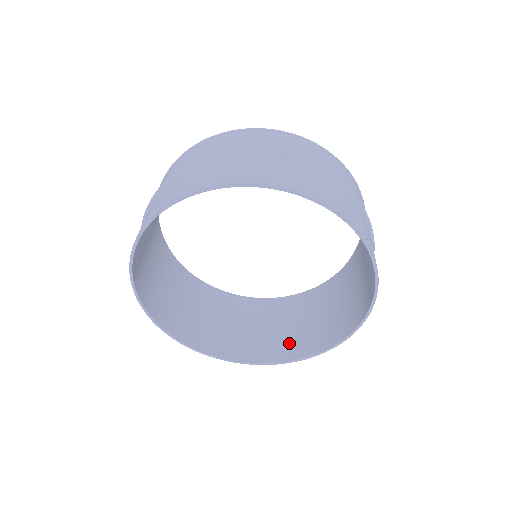
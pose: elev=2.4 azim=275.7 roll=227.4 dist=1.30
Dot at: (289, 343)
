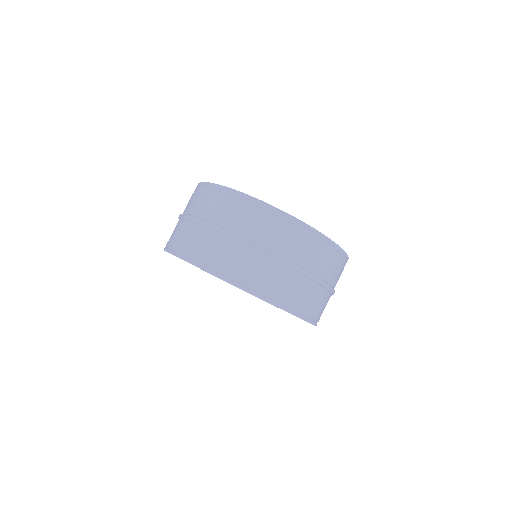
Dot at: occluded
